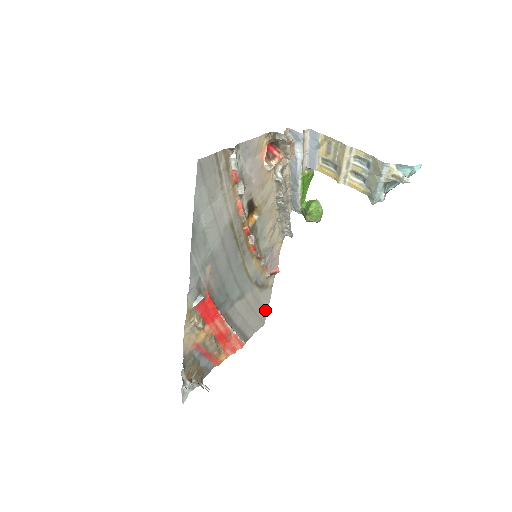
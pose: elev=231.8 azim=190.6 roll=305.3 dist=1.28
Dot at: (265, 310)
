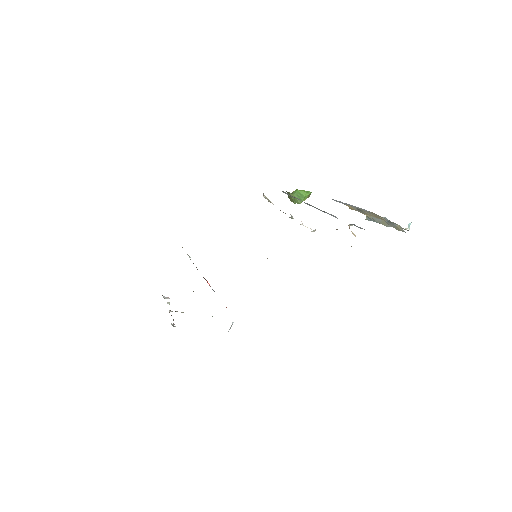
Dot at: occluded
